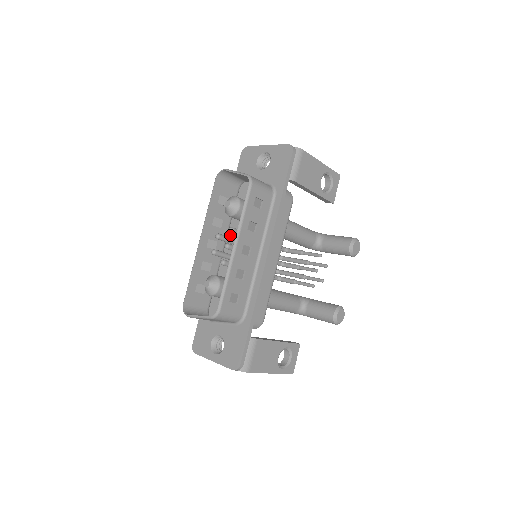
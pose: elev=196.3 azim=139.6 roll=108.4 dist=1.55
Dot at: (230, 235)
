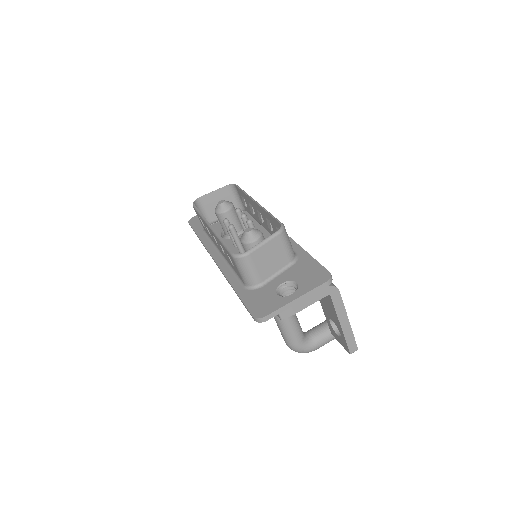
Dot at: occluded
